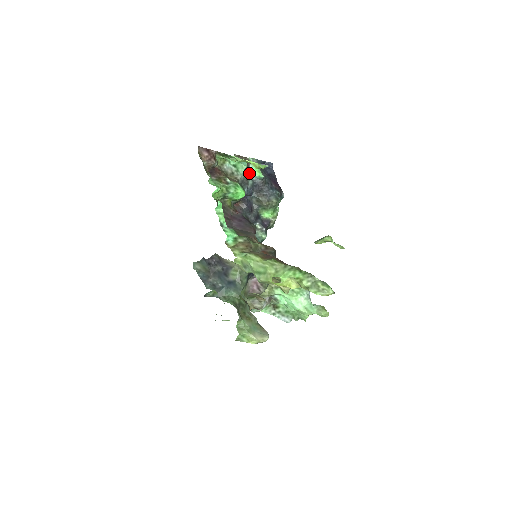
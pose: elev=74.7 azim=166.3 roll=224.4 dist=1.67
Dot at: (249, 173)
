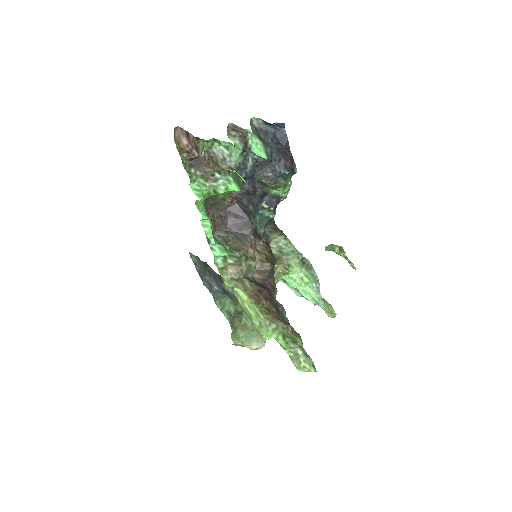
Dot at: (248, 150)
